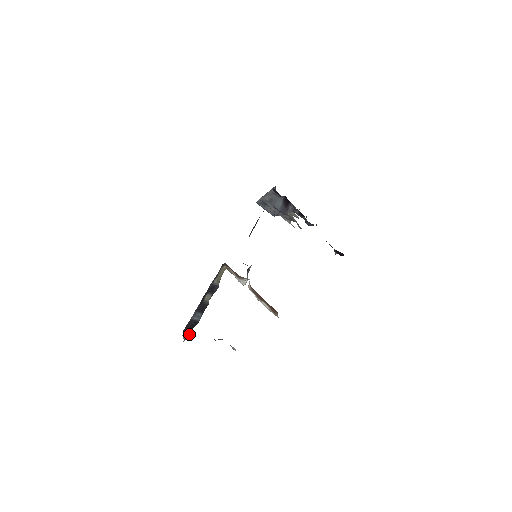
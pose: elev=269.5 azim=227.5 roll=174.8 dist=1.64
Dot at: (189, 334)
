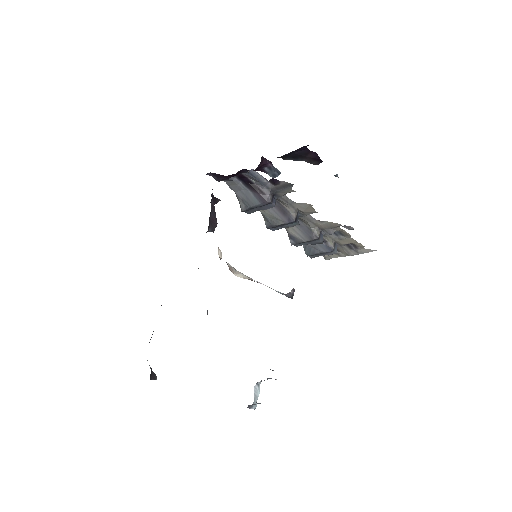
Dot at: occluded
